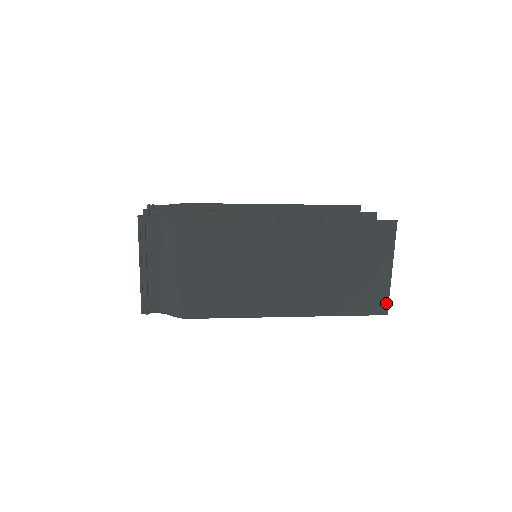
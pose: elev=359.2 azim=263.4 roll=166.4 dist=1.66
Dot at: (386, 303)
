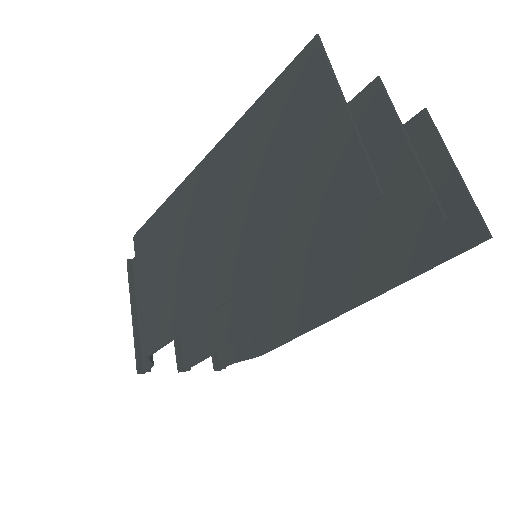
Dot at: (367, 173)
